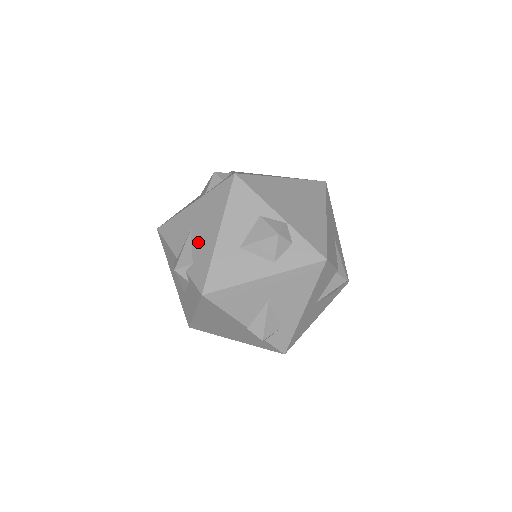
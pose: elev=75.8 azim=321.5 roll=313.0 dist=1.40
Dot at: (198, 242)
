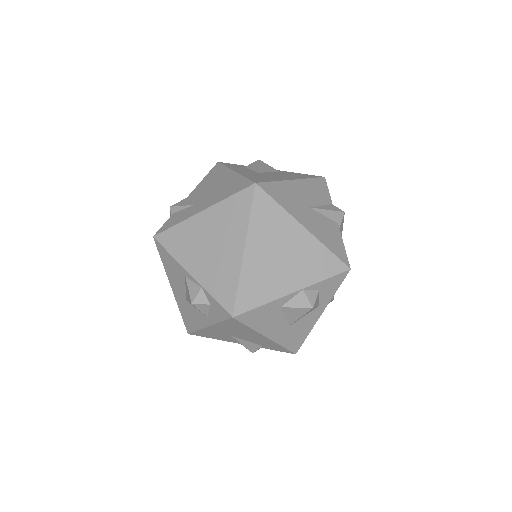
Dot at: (251, 340)
